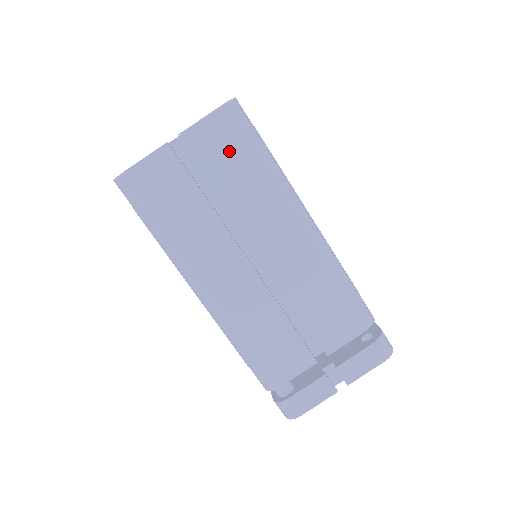
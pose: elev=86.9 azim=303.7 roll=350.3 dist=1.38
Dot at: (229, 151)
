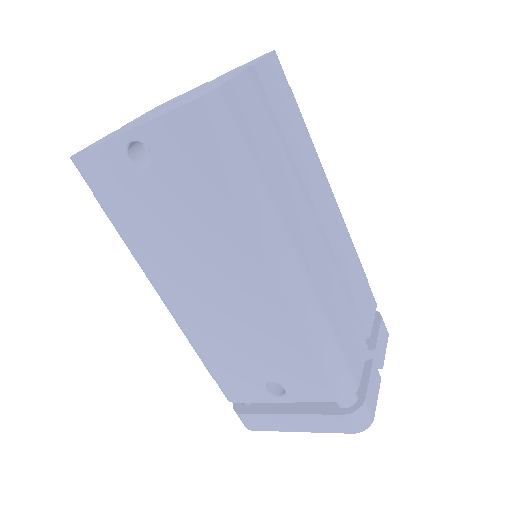
Dot at: (287, 101)
